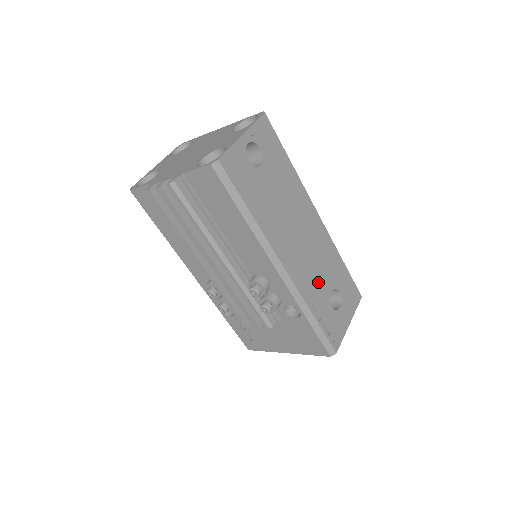
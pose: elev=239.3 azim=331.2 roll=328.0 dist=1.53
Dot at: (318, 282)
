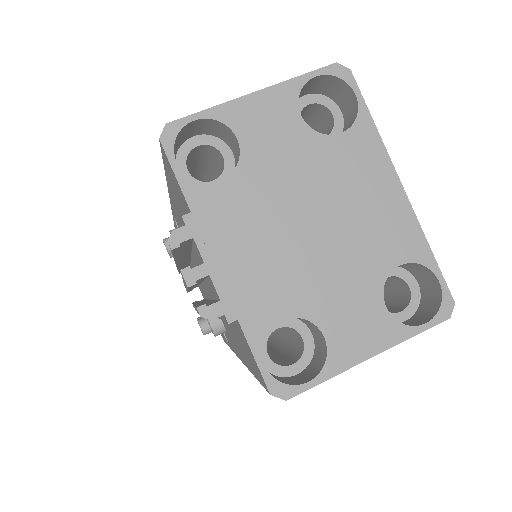
Dot at: occluded
